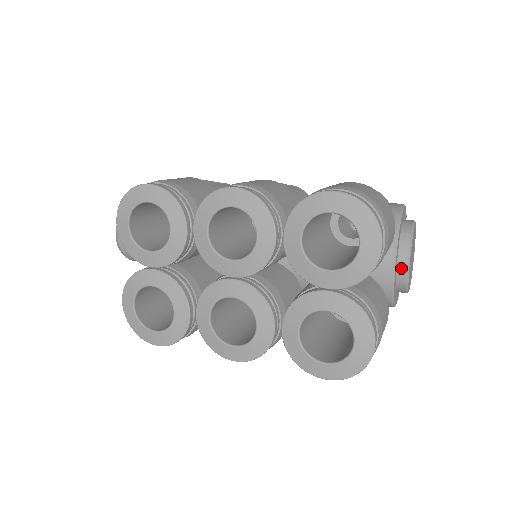
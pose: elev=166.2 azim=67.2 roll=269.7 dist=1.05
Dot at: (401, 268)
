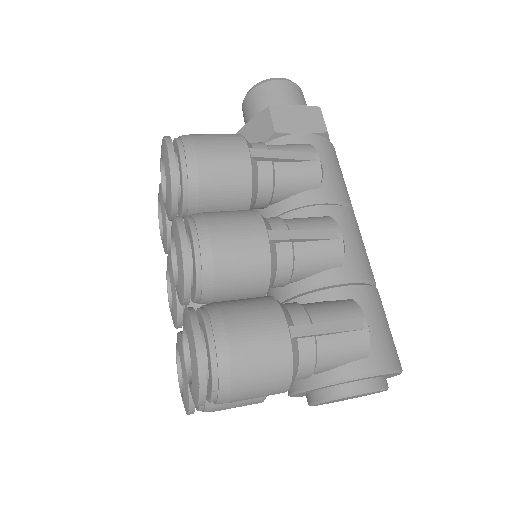
Dot at: (308, 398)
